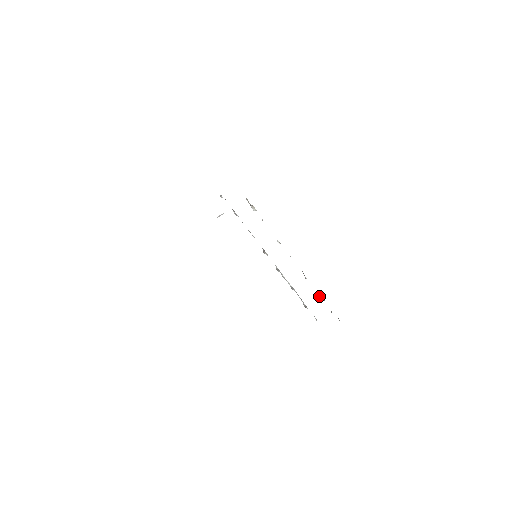
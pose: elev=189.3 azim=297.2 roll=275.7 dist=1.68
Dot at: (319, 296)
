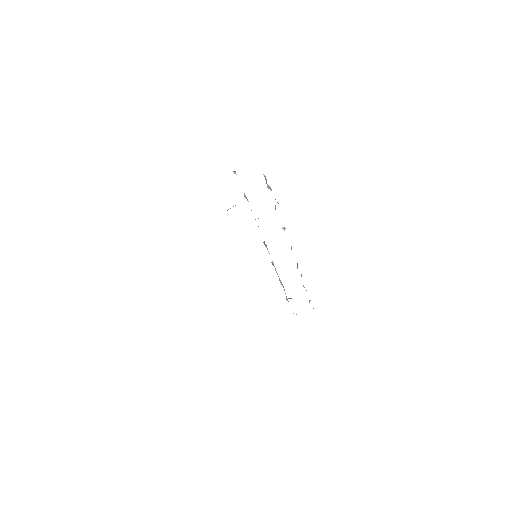
Dot at: (304, 287)
